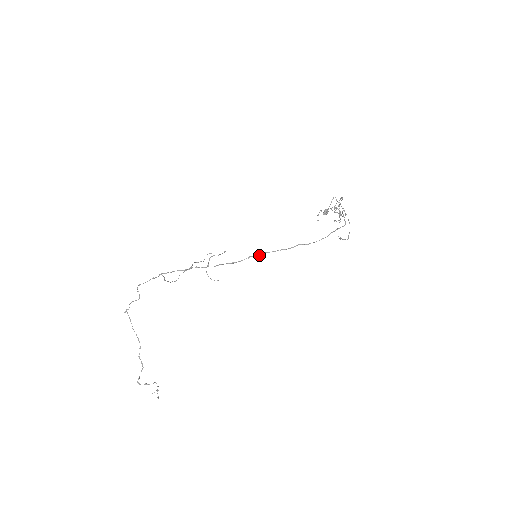
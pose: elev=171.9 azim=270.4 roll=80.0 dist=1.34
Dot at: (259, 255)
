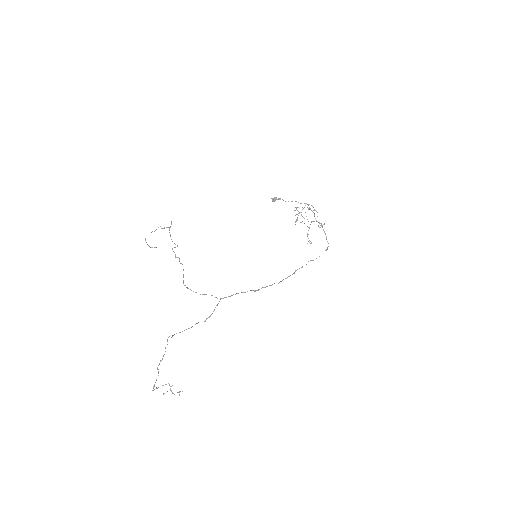
Dot at: occluded
